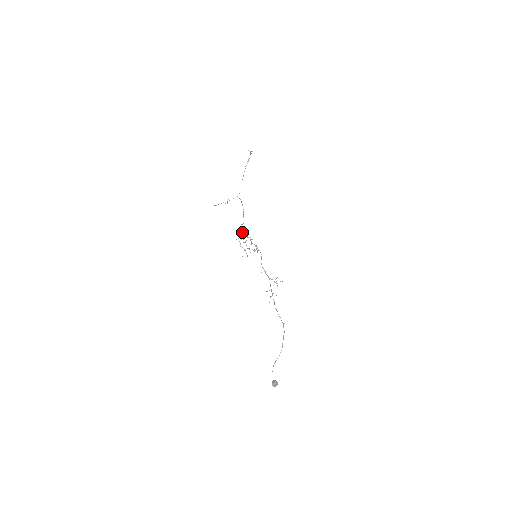
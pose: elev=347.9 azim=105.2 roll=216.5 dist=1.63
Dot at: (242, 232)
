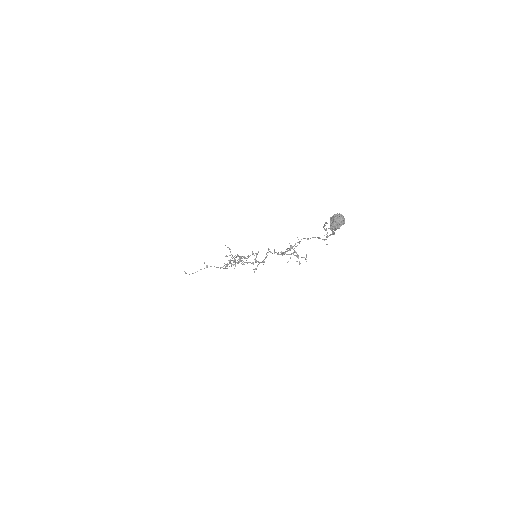
Dot at: (232, 255)
